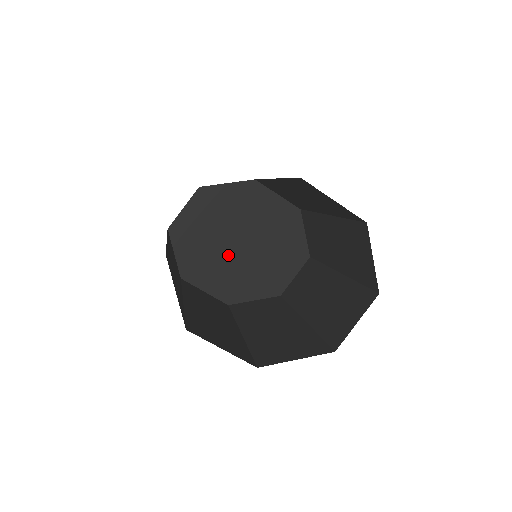
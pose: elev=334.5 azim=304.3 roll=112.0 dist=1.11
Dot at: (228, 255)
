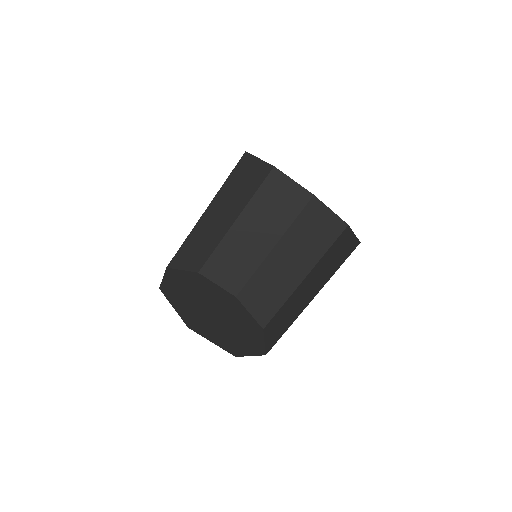
Dot at: (202, 307)
